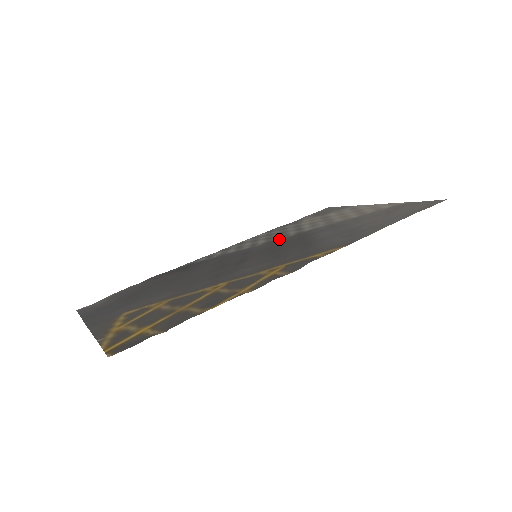
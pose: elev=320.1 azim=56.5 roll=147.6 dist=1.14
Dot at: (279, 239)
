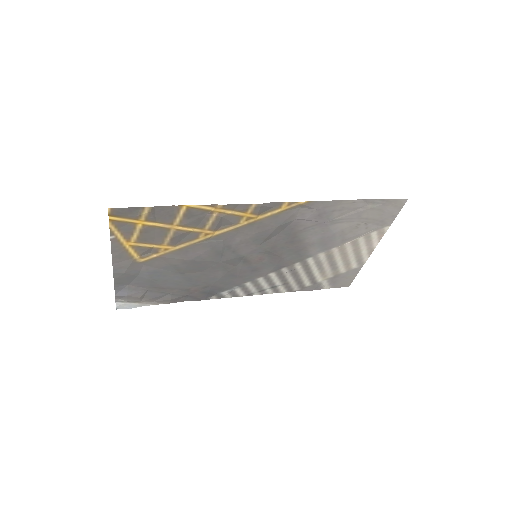
Dot at: (285, 266)
